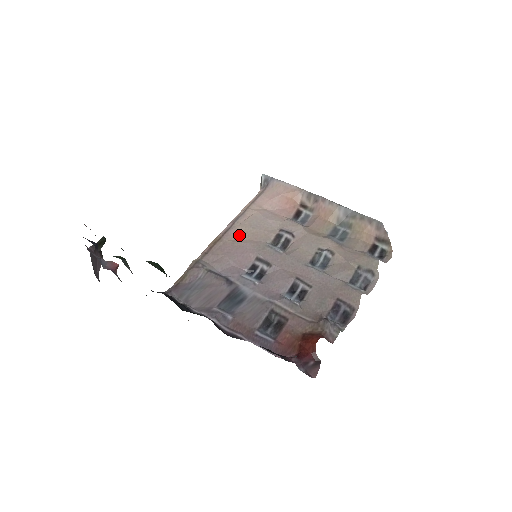
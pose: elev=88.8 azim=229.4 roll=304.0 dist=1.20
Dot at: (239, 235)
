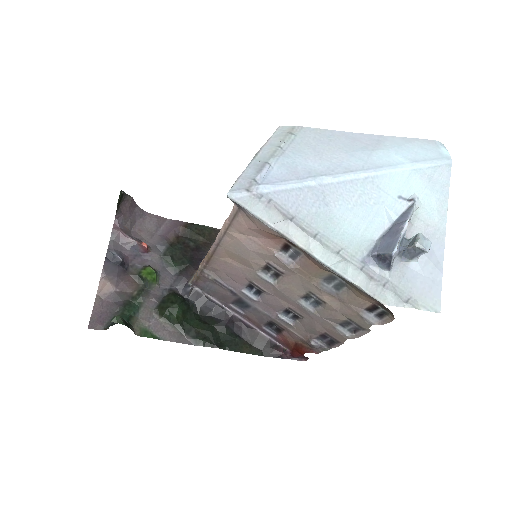
Dot at: (228, 256)
